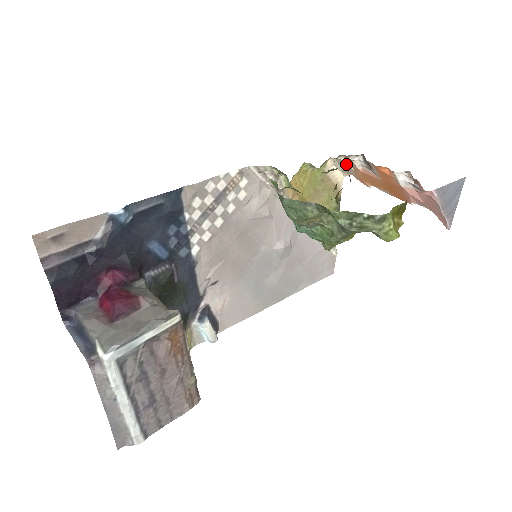
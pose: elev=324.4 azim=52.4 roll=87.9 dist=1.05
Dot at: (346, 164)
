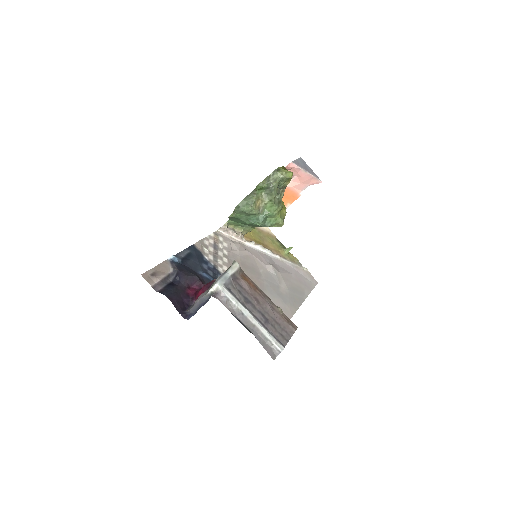
Dot at: occluded
